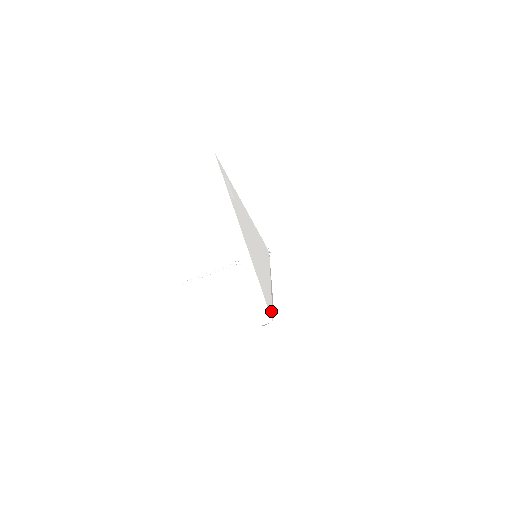
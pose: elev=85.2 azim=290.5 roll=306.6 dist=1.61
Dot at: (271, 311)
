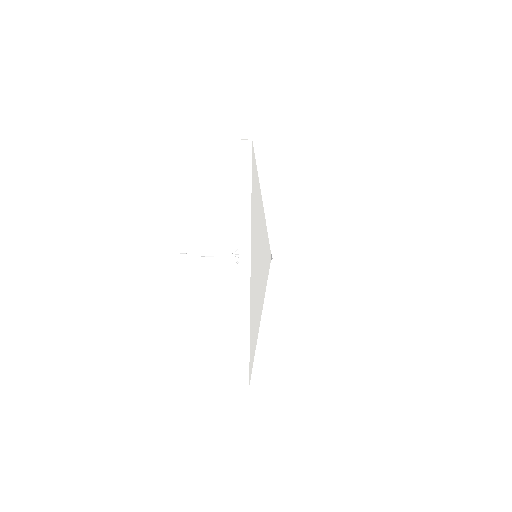
Dot at: (254, 154)
